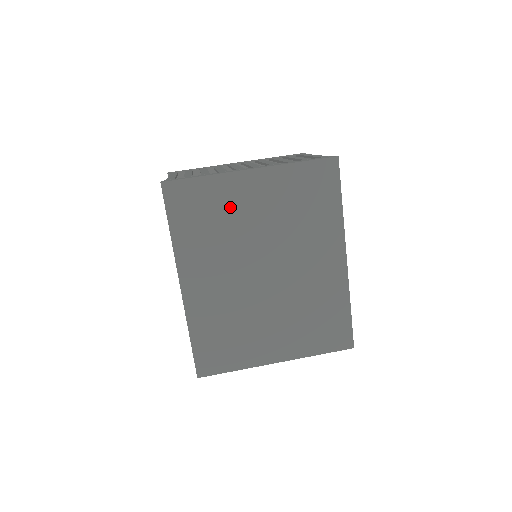
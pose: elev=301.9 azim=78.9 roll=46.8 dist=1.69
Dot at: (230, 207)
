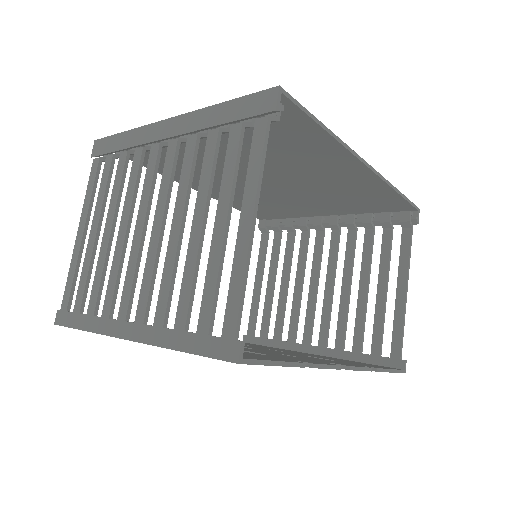
Dot at: occluded
